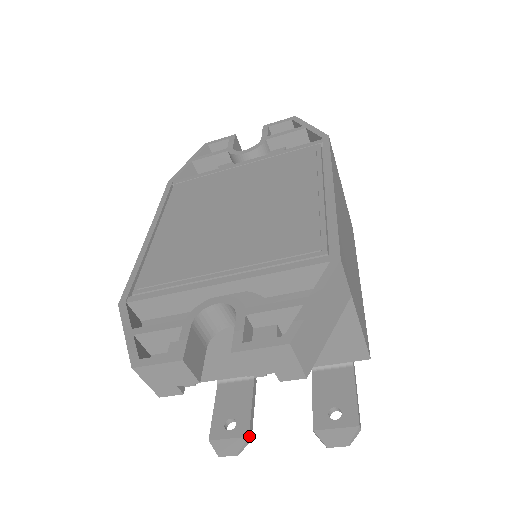
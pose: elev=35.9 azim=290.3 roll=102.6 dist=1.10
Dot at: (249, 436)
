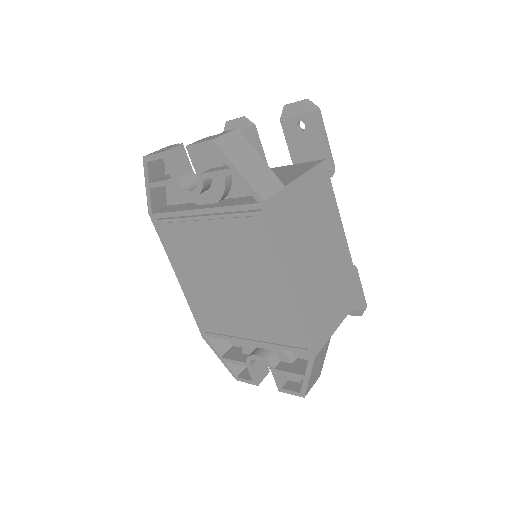
Dot at: occluded
